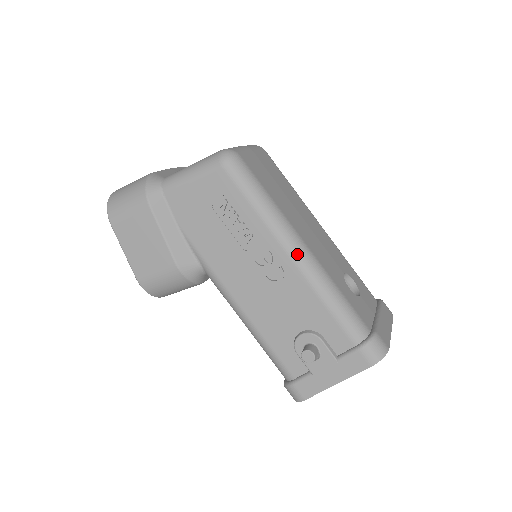
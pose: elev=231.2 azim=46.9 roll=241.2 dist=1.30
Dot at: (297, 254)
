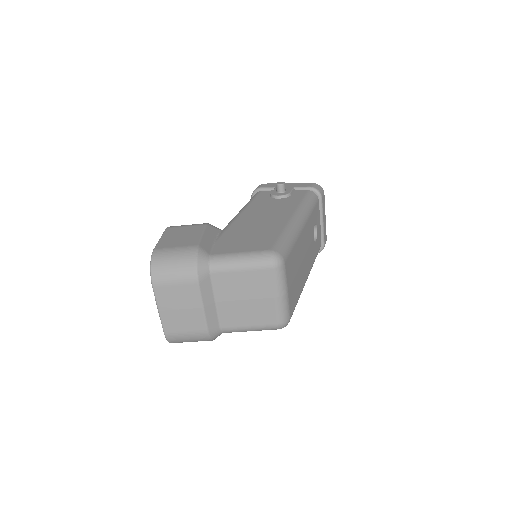
Dot at: occluded
